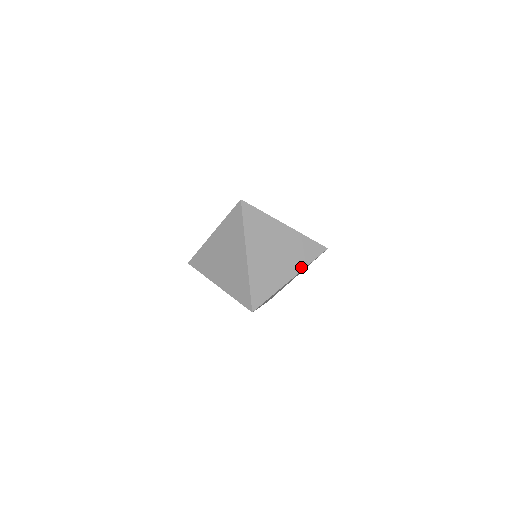
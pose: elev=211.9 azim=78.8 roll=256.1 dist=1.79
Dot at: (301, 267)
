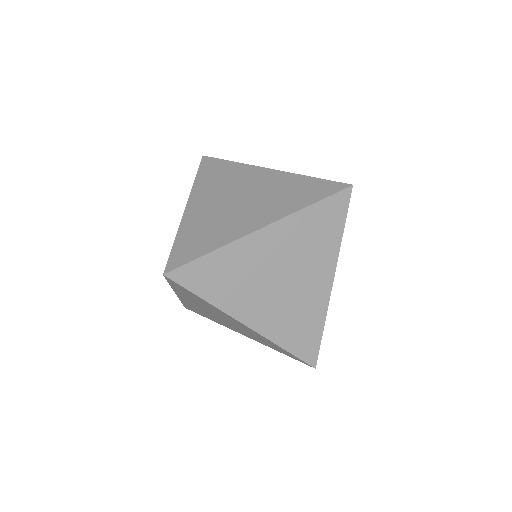
Dot at: (286, 212)
